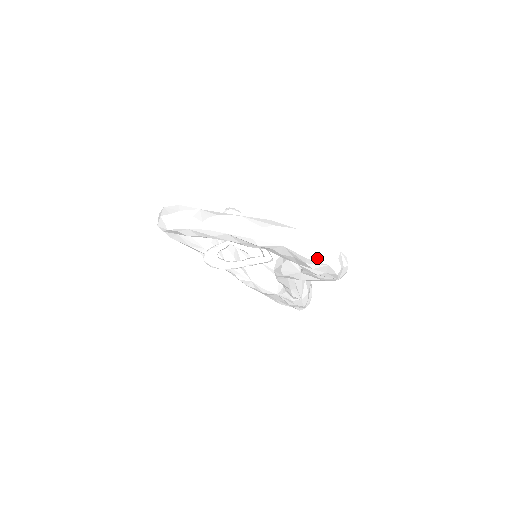
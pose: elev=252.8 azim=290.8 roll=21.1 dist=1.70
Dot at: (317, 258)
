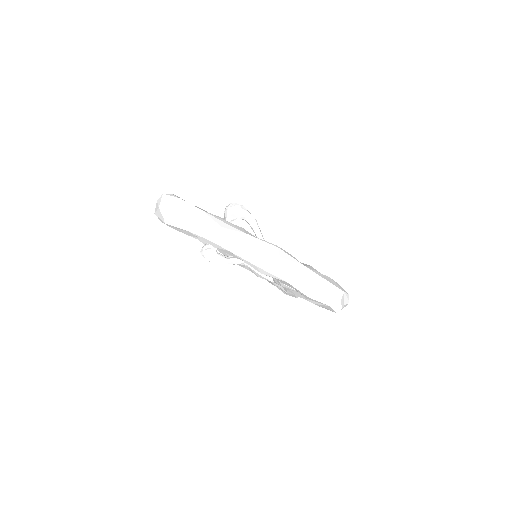
Dot at: (319, 299)
